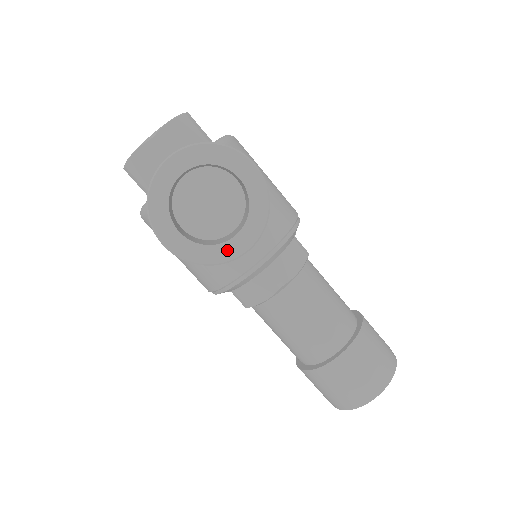
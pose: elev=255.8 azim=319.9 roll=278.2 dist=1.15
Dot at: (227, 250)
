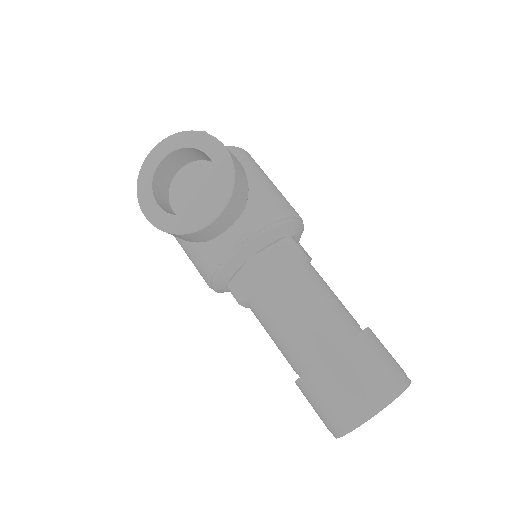
Dot at: (194, 220)
